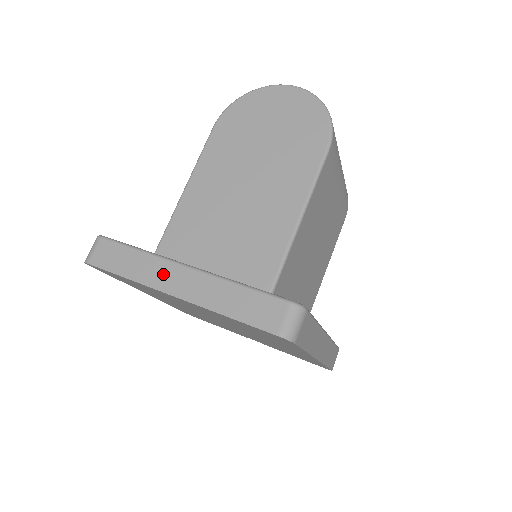
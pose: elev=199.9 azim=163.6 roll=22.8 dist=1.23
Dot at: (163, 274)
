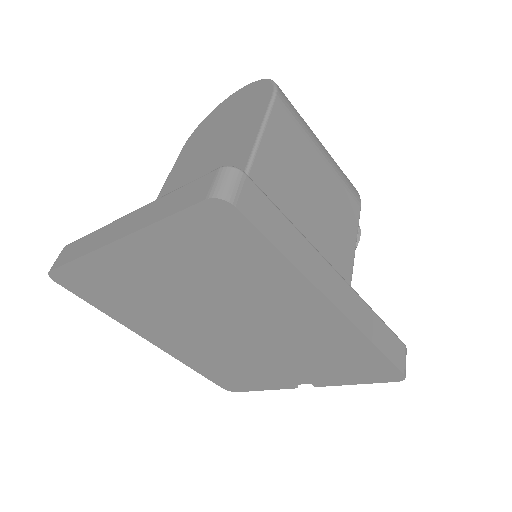
Dot at: (107, 233)
